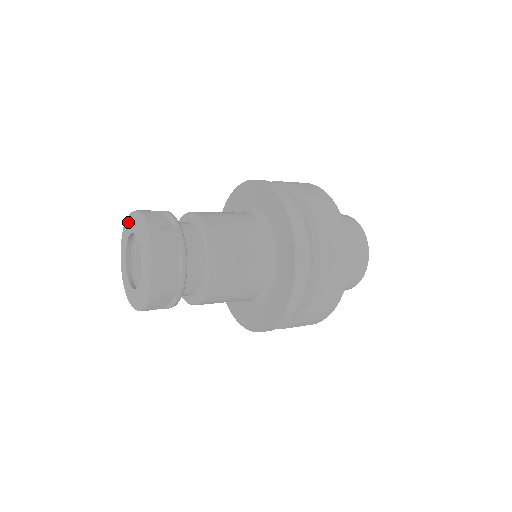
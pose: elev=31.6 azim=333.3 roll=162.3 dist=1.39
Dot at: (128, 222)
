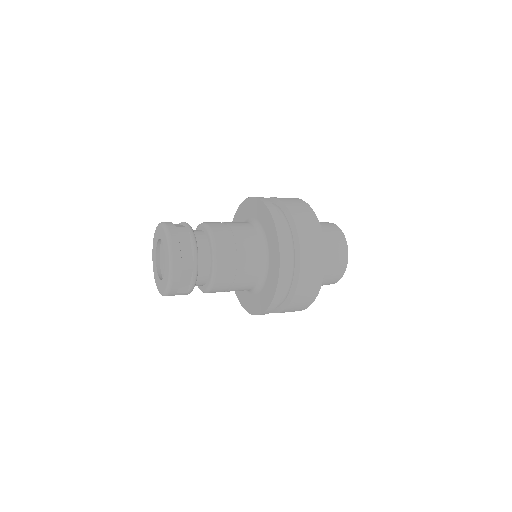
Dot at: (162, 231)
